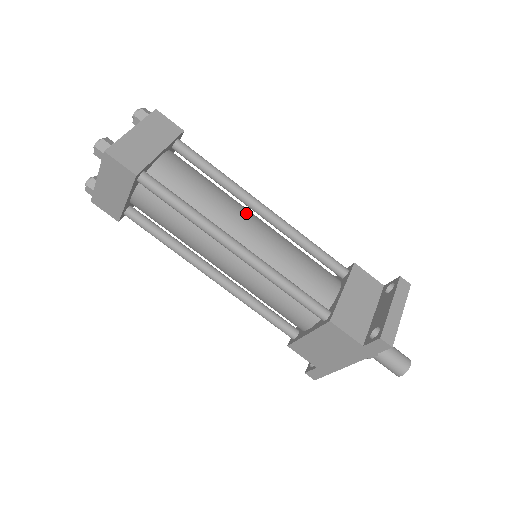
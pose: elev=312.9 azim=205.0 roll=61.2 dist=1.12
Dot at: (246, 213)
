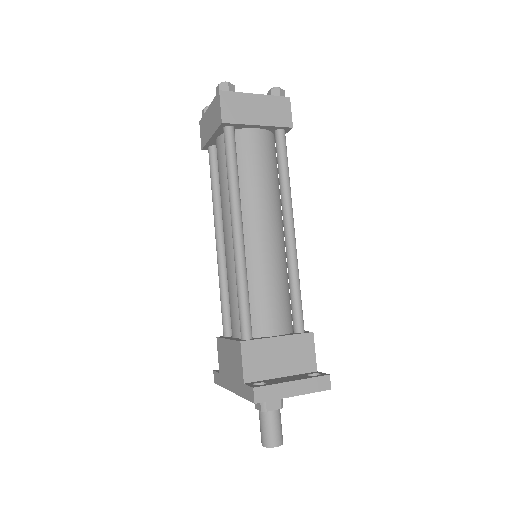
Dot at: (274, 219)
